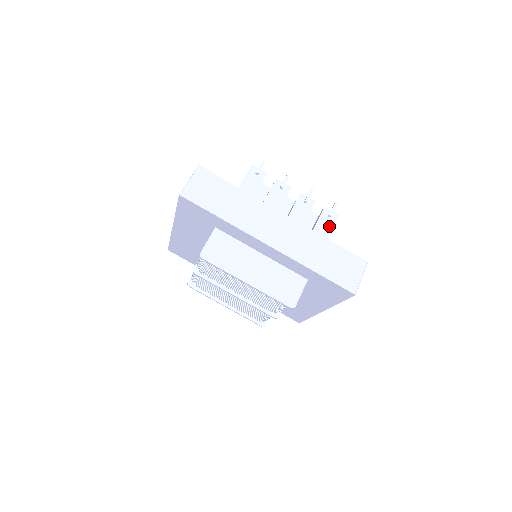
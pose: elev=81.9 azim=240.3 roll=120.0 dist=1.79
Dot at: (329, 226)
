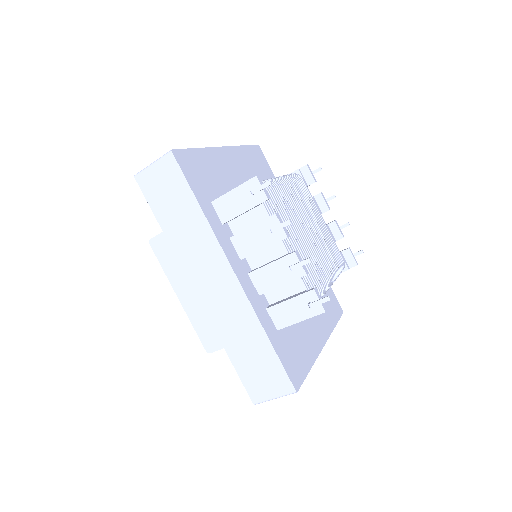
Dot at: (301, 314)
